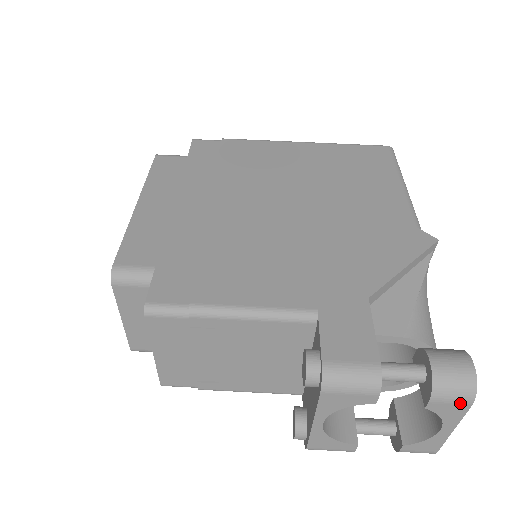
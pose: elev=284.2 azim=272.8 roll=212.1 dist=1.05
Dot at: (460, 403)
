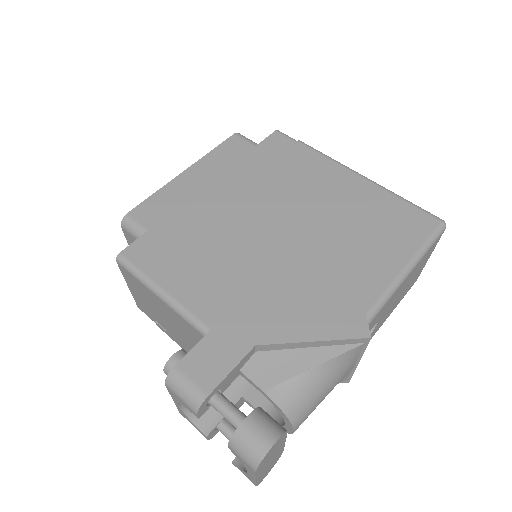
Dot at: (247, 464)
